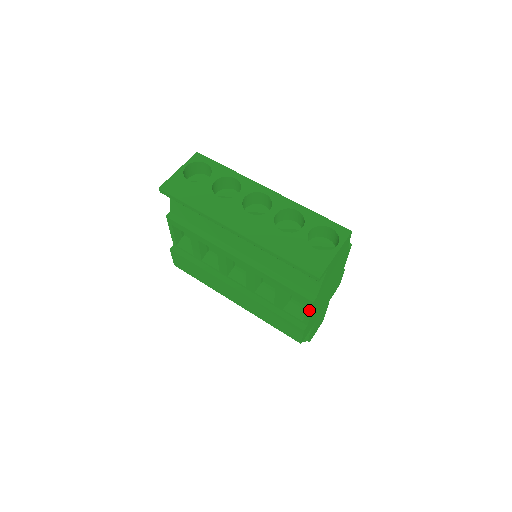
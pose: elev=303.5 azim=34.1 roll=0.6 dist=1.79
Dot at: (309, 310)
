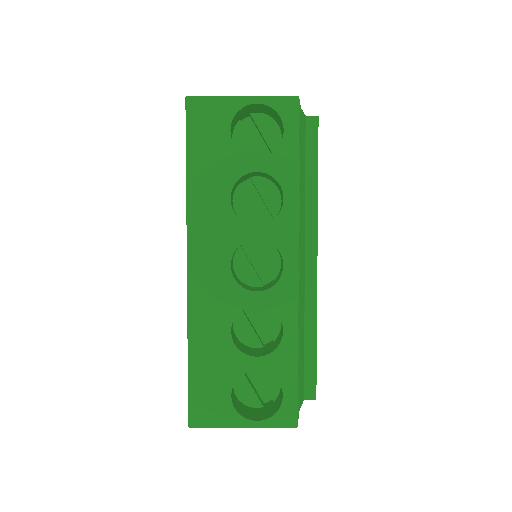
Dot at: occluded
